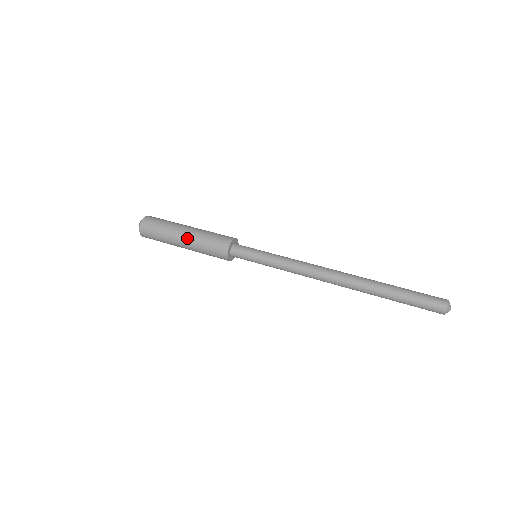
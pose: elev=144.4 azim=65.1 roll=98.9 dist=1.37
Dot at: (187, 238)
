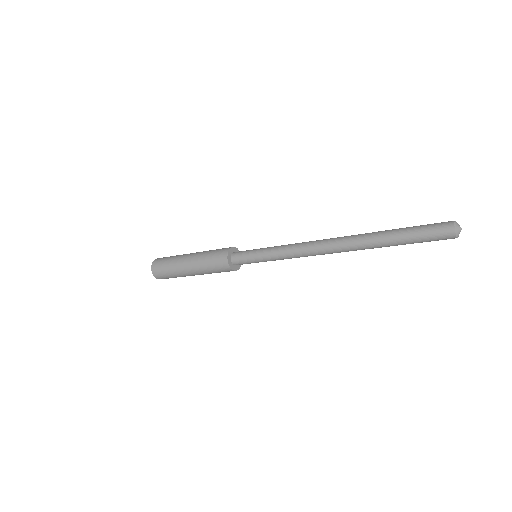
Dot at: occluded
